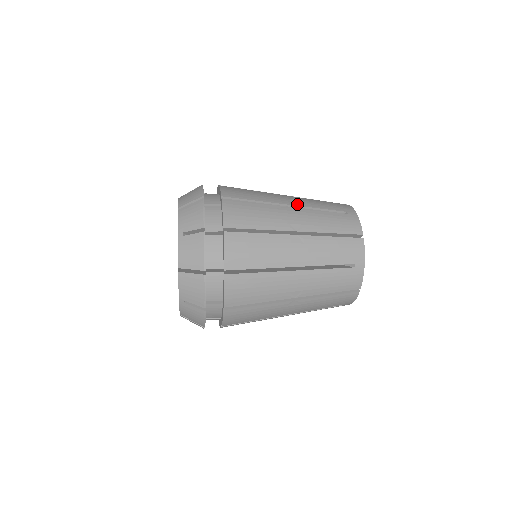
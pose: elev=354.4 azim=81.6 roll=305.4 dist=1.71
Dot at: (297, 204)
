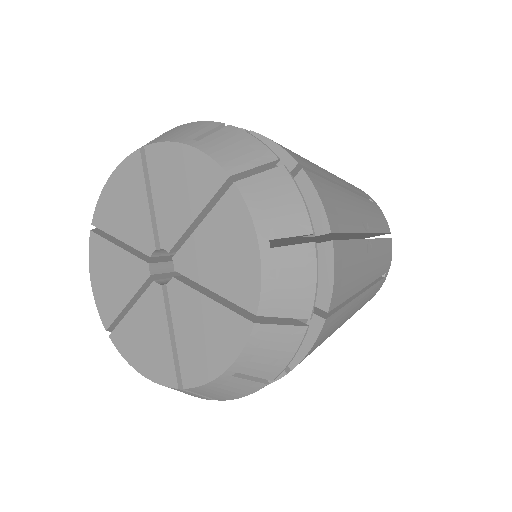
Dot at: occluded
